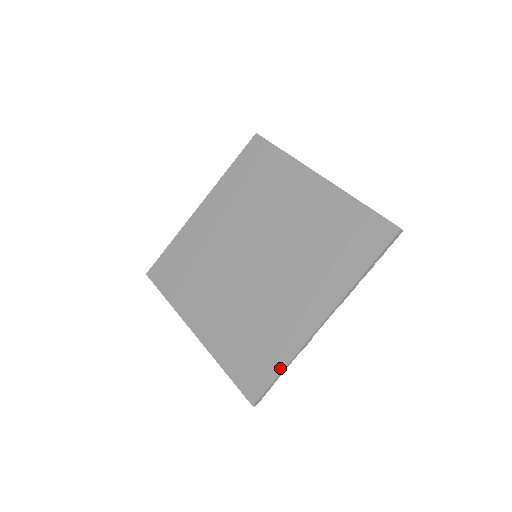
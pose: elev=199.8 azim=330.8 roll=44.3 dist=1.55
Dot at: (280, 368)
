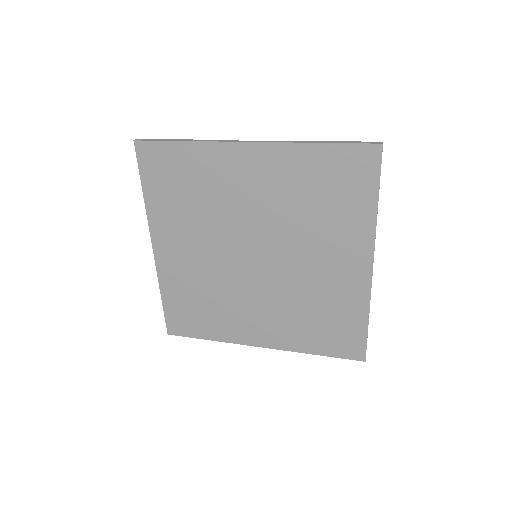
Dot at: (205, 337)
